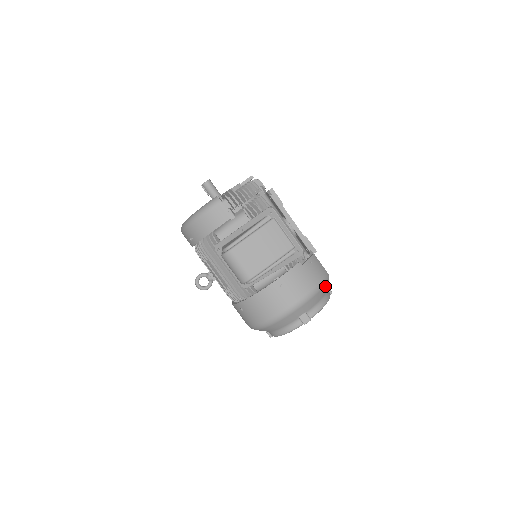
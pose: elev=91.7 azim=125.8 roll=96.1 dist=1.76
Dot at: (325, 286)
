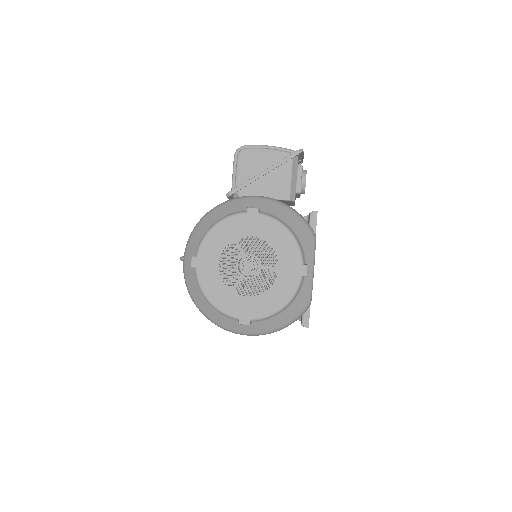
Dot at: (303, 226)
